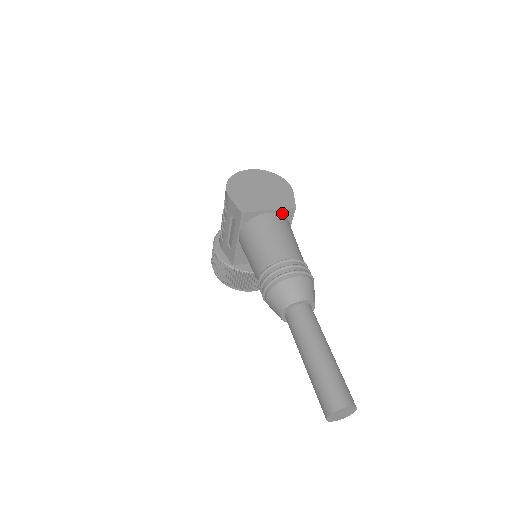
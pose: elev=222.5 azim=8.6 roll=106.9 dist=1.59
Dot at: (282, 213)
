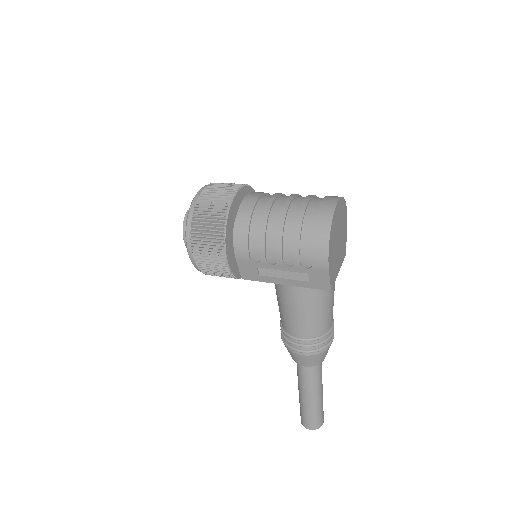
Dot at: occluded
